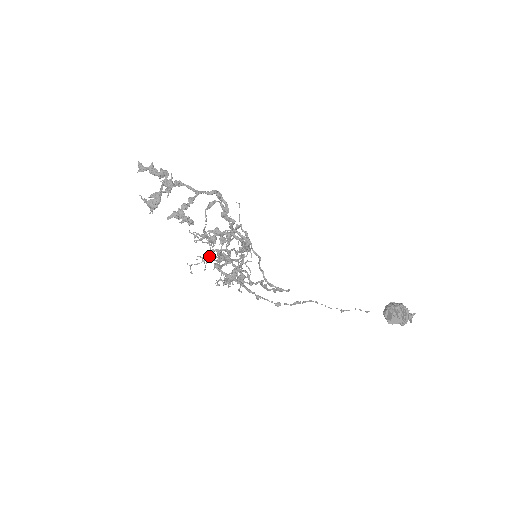
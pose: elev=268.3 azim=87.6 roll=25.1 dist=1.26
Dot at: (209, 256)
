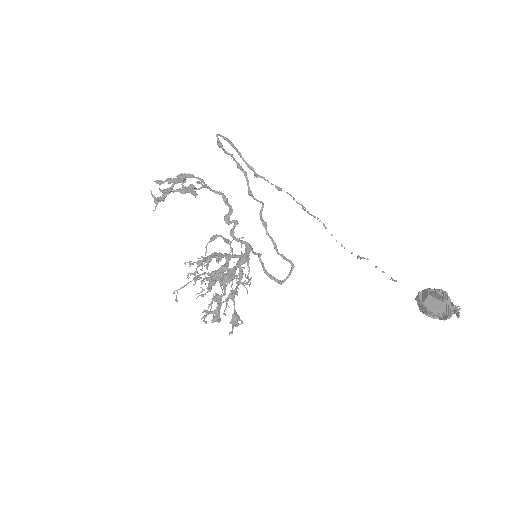
Dot at: (201, 294)
